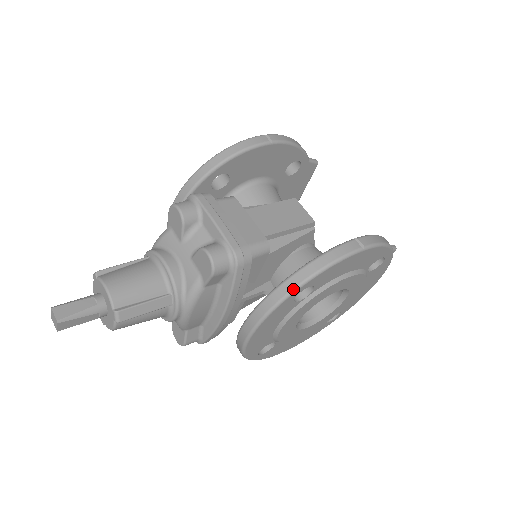
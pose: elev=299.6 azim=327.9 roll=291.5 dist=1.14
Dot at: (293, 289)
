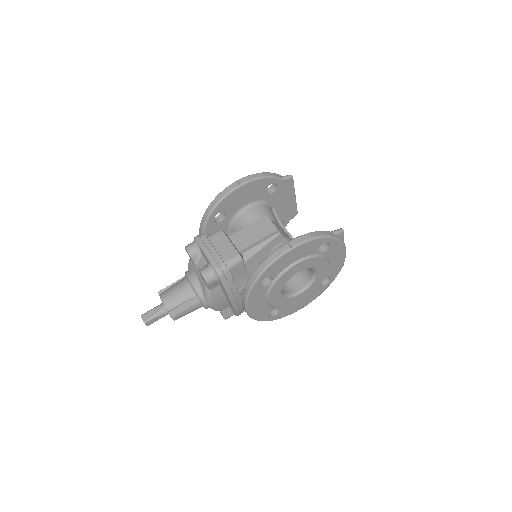
Dot at: (253, 283)
